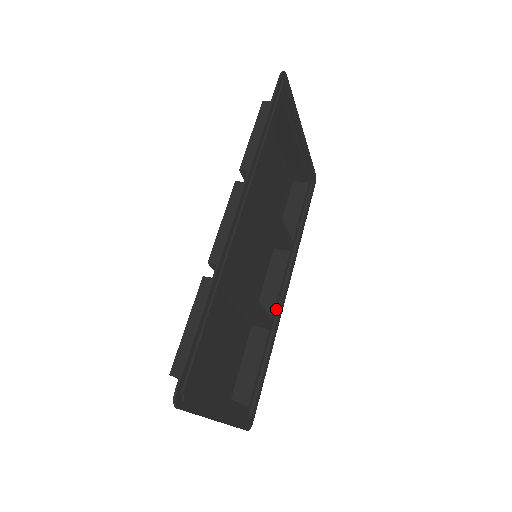
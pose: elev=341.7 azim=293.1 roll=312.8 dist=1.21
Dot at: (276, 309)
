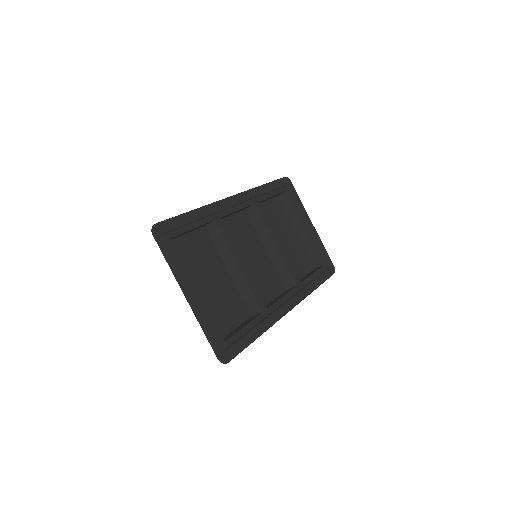
Dot at: (274, 308)
